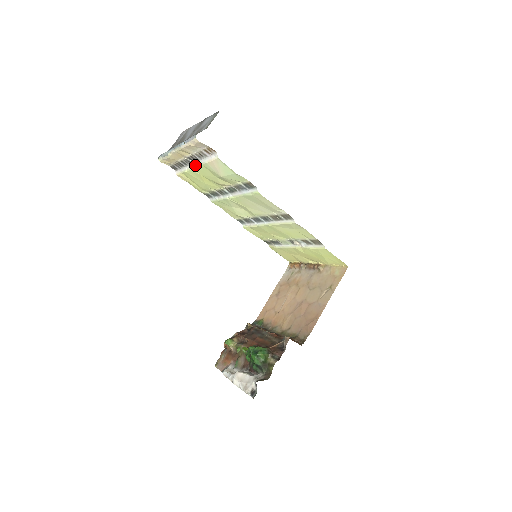
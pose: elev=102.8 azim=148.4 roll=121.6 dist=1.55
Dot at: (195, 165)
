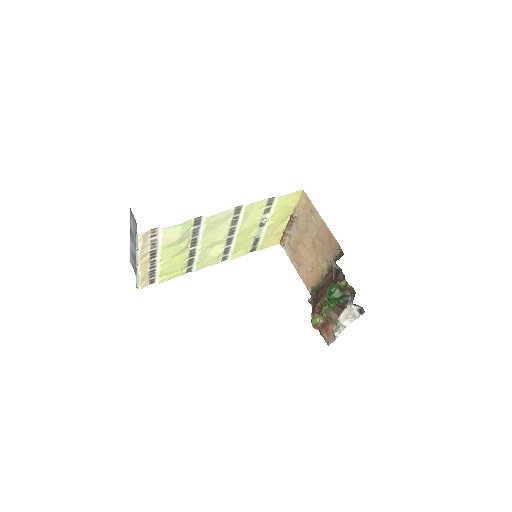
Dot at: (159, 257)
